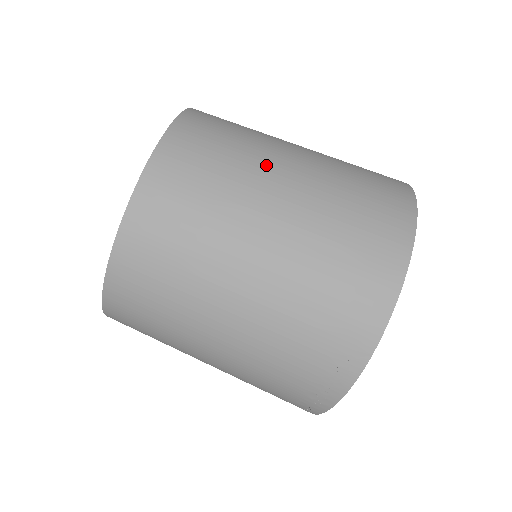
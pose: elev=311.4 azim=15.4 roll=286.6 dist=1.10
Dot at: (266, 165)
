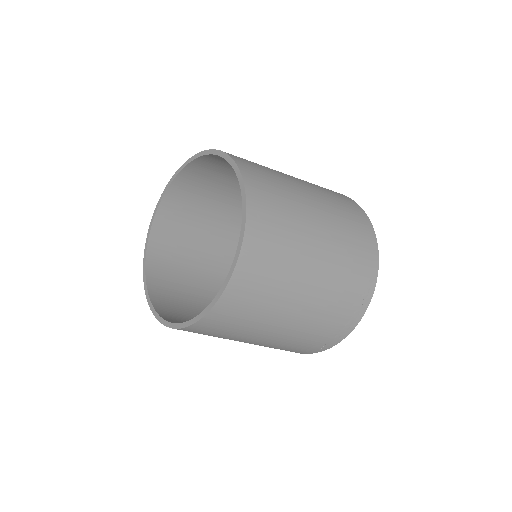
Dot at: (290, 180)
